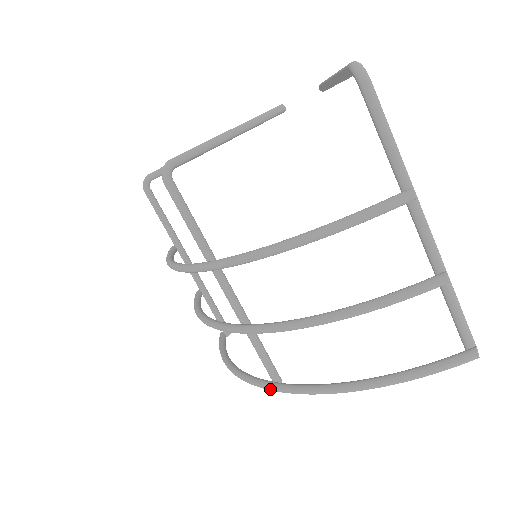
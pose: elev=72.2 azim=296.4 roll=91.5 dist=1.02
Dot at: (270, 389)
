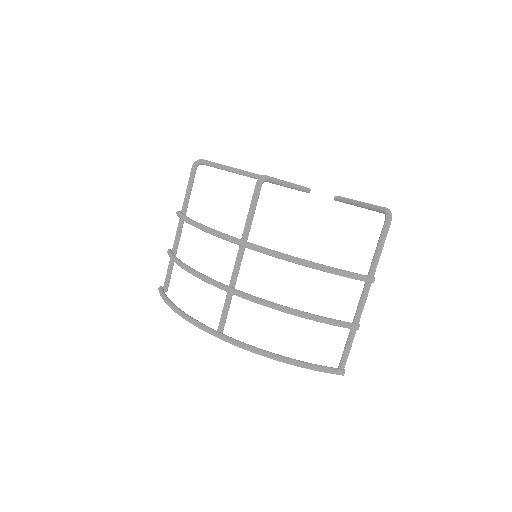
Dot at: (215, 334)
